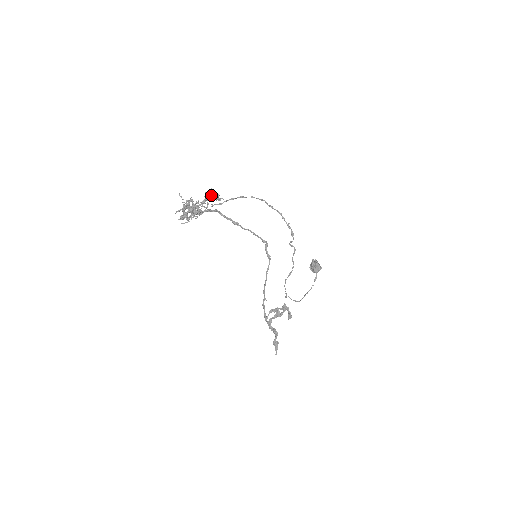
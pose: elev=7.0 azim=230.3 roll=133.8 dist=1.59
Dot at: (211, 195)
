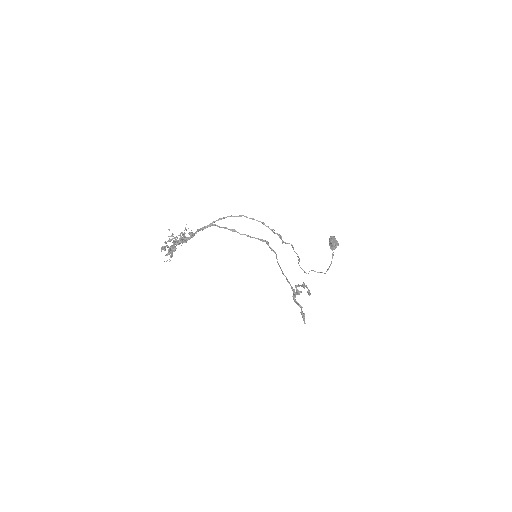
Dot at: (184, 233)
